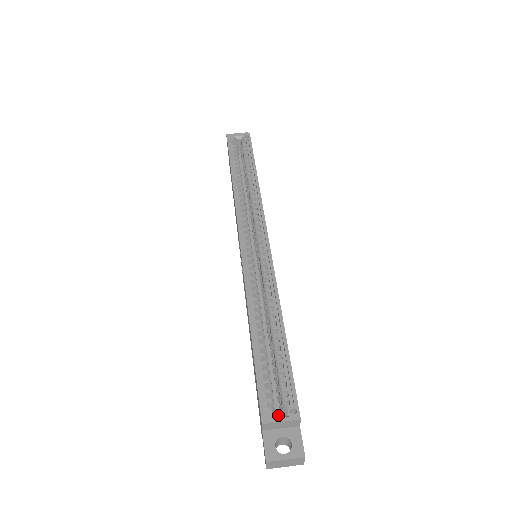
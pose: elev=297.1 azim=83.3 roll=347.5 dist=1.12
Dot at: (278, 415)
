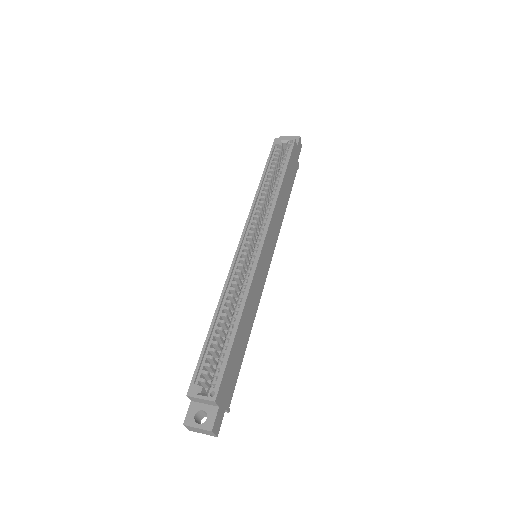
Dot at: (202, 393)
